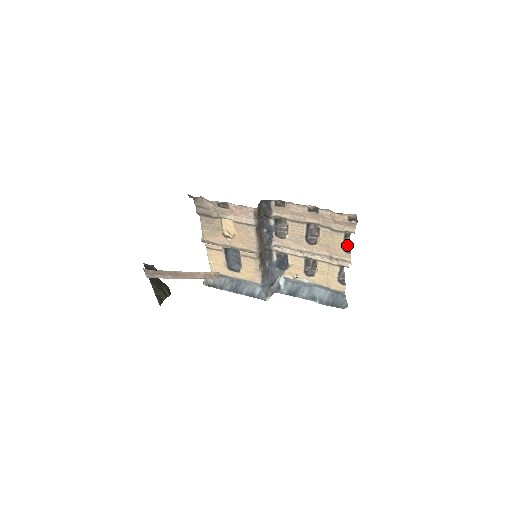
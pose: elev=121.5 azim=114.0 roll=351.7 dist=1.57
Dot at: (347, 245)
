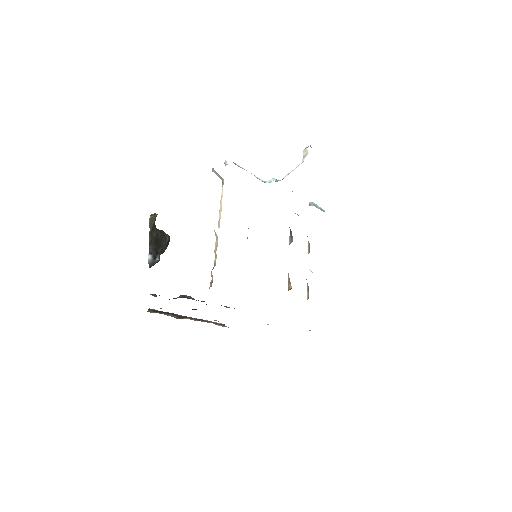
Dot at: occluded
